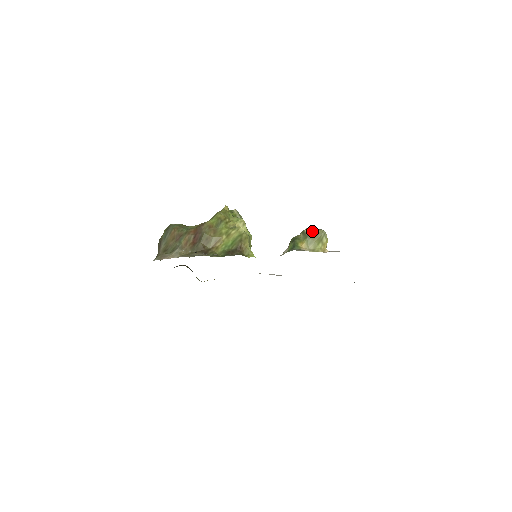
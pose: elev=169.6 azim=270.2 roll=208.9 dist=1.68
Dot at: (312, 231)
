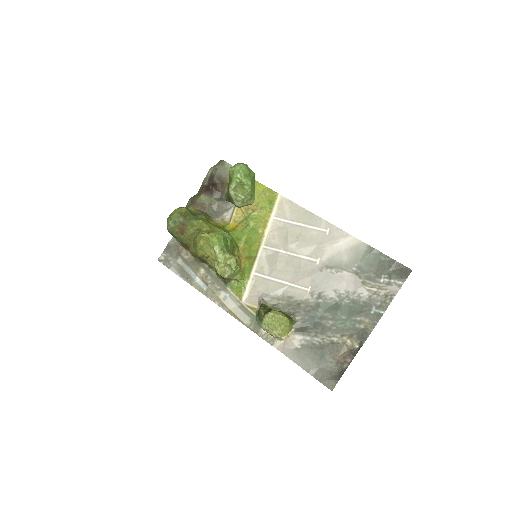
Dot at: occluded
